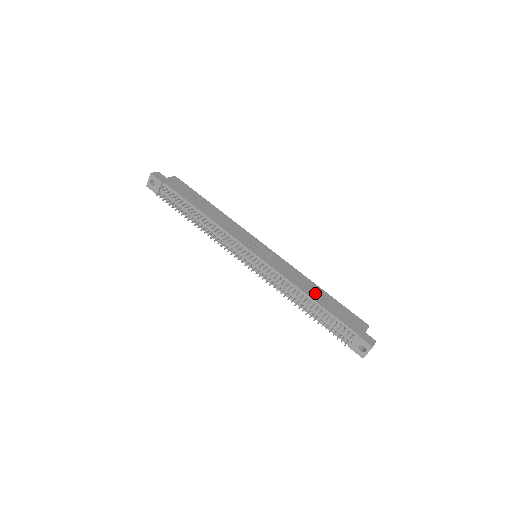
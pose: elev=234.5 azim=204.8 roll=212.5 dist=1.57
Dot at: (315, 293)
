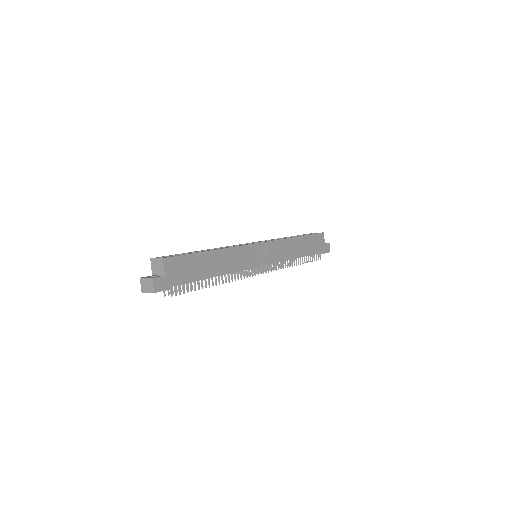
Dot at: (299, 249)
